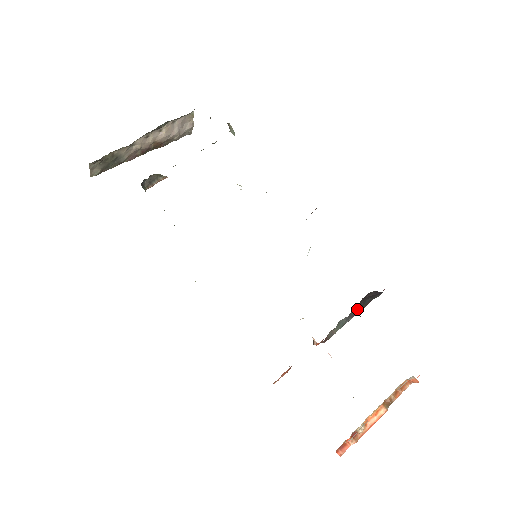
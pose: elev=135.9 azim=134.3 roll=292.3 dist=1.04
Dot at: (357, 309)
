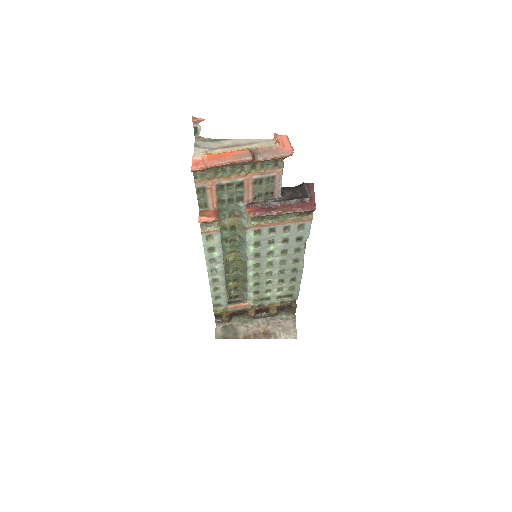
Dot at: (290, 200)
